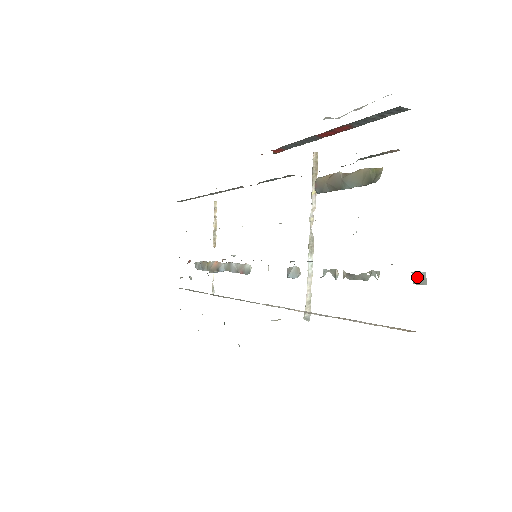
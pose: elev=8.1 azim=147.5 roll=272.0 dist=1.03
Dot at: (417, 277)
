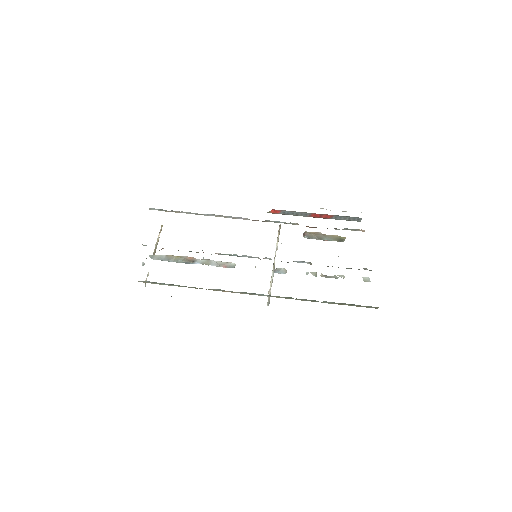
Dot at: (366, 279)
